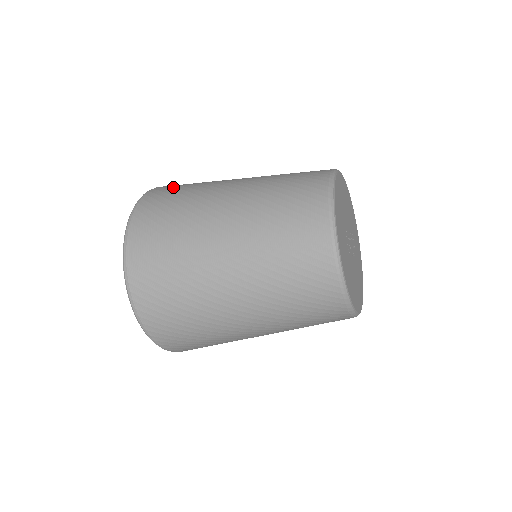
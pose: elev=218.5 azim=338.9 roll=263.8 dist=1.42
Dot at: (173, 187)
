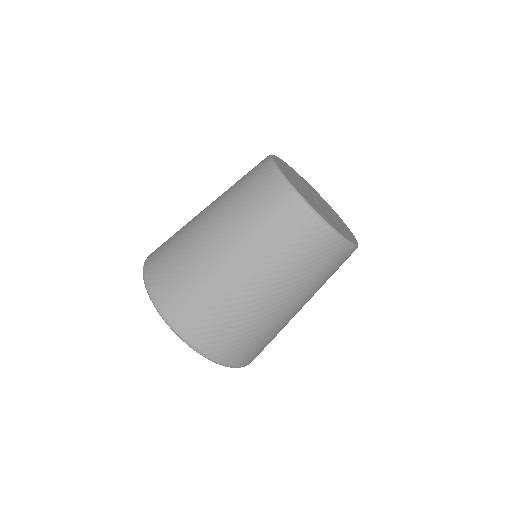
Dot at: (171, 285)
